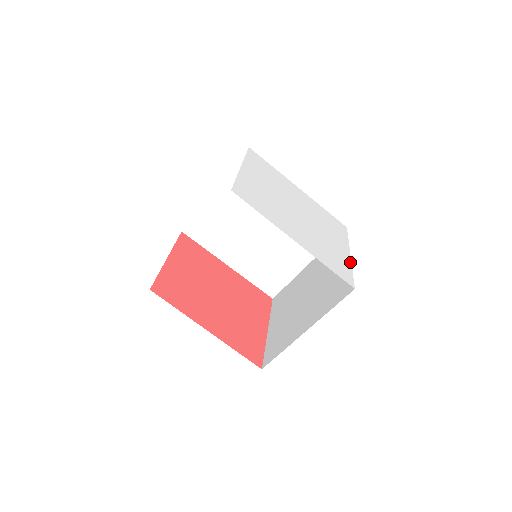
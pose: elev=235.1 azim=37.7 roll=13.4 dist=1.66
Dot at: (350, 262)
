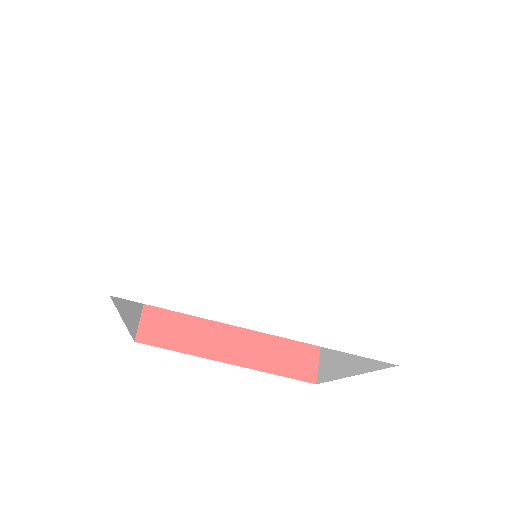
Dot at: (400, 276)
